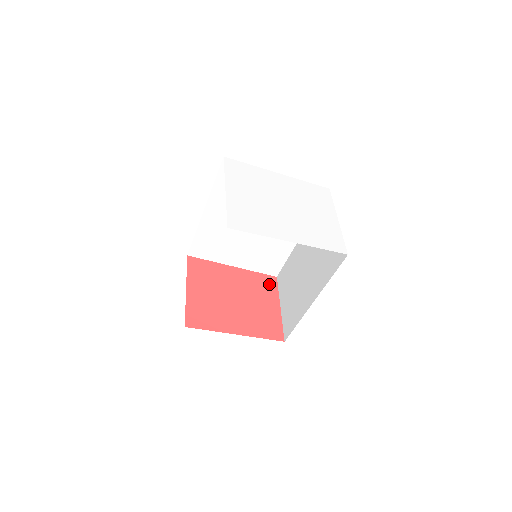
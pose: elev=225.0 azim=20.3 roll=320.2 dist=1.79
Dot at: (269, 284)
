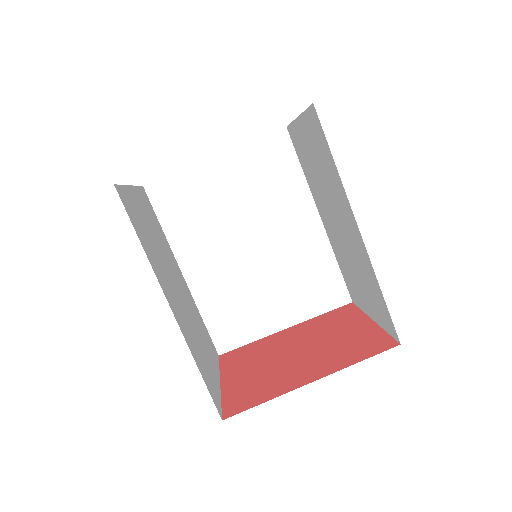
Dot at: (344, 313)
